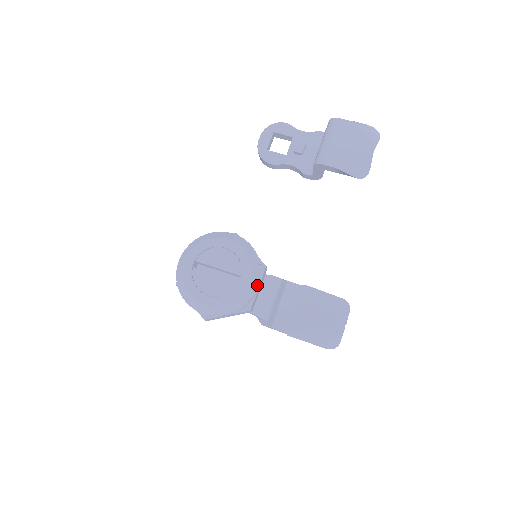
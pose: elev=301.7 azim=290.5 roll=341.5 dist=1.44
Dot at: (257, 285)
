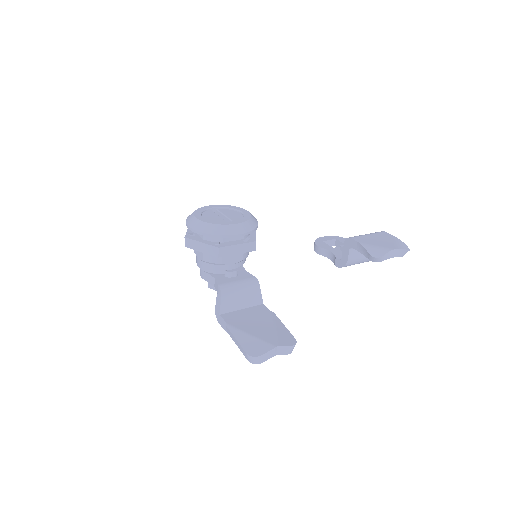
Dot at: (239, 233)
